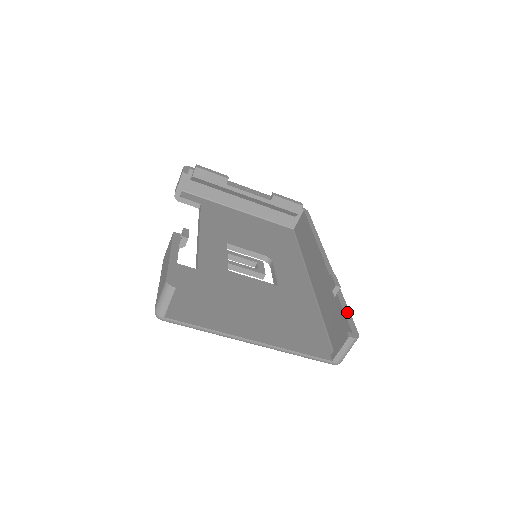
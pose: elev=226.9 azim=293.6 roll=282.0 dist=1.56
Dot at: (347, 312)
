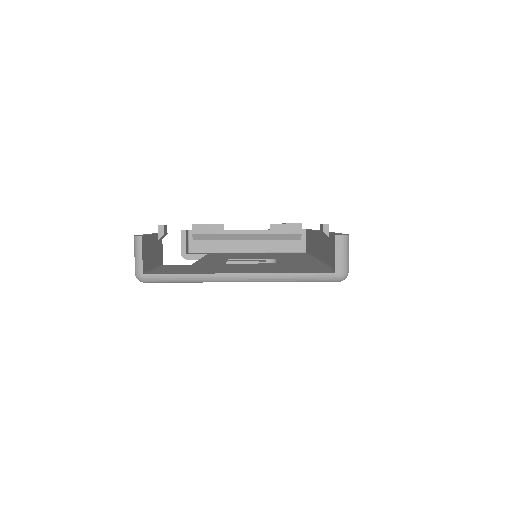
Dot at: (338, 233)
